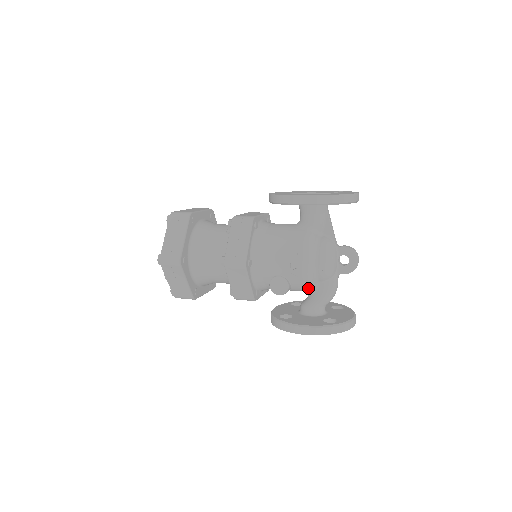
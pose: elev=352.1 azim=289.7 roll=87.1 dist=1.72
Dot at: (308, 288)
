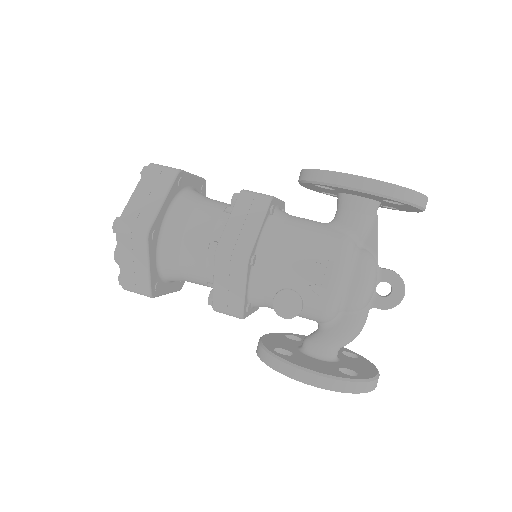
Dot at: (327, 317)
